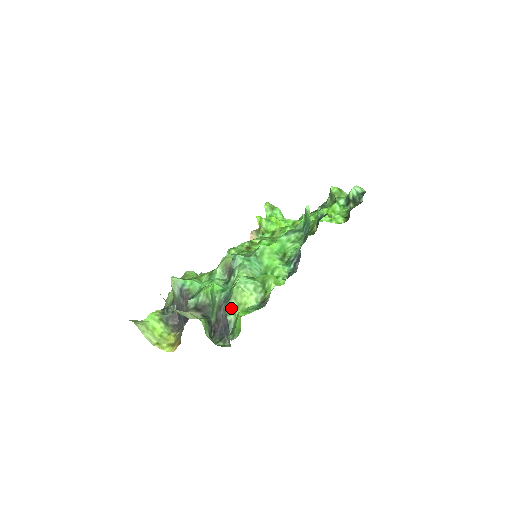
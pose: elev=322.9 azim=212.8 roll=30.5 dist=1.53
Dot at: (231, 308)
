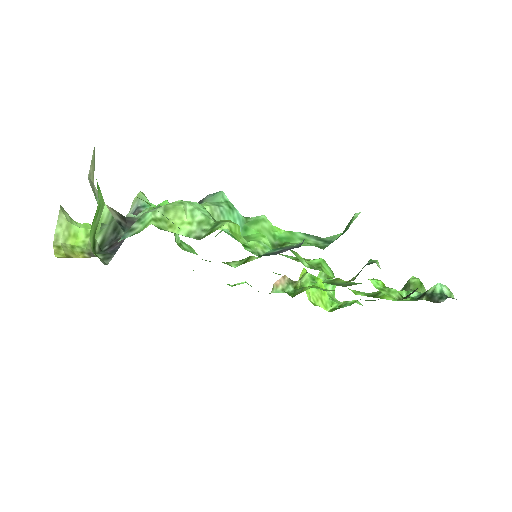
Dot at: (149, 215)
